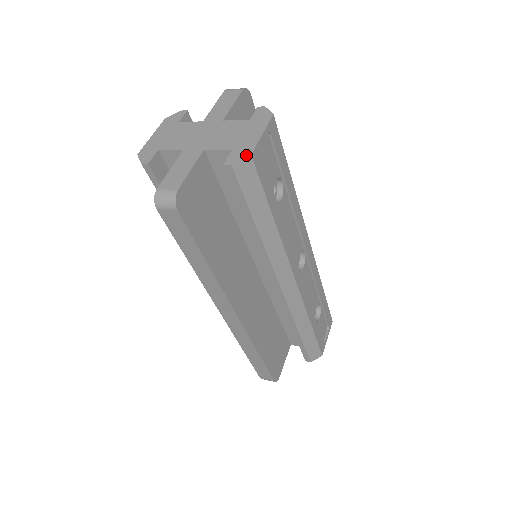
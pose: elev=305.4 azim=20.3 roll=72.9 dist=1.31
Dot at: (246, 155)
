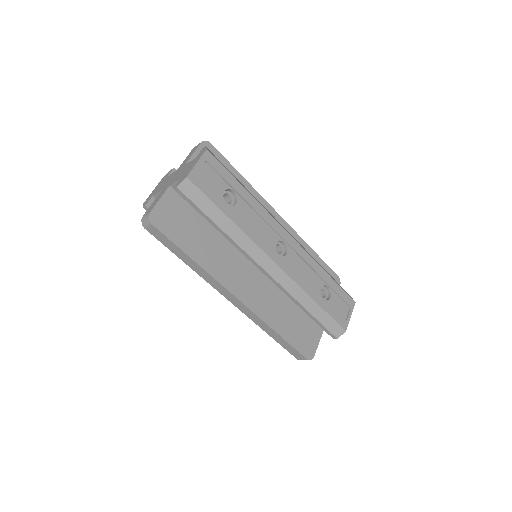
Dot at: (184, 178)
